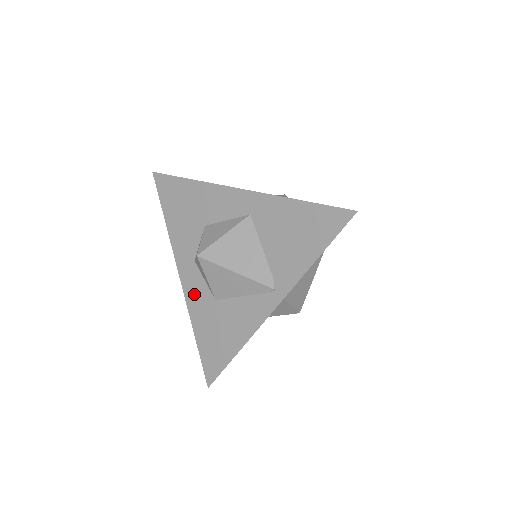
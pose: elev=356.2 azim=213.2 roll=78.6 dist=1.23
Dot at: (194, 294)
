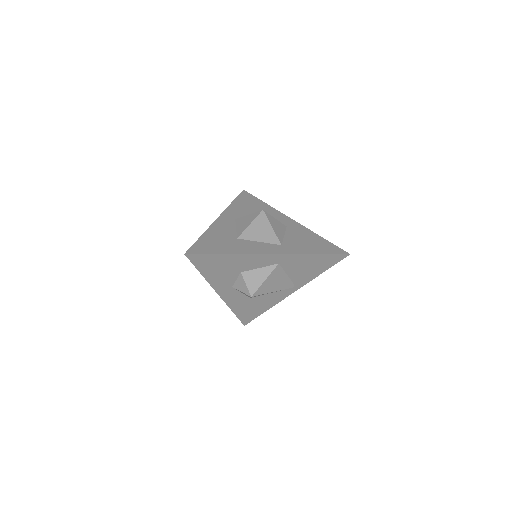
Dot at: (232, 299)
